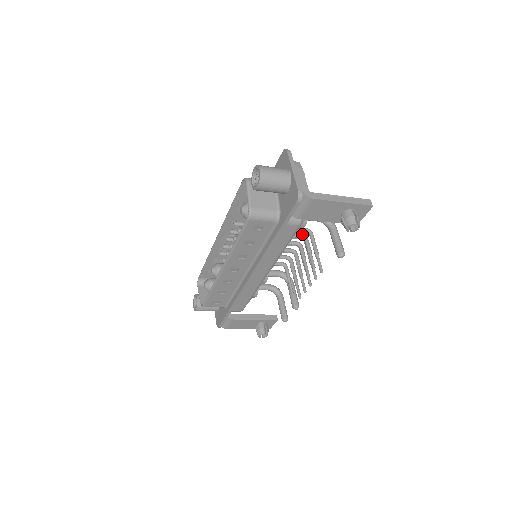
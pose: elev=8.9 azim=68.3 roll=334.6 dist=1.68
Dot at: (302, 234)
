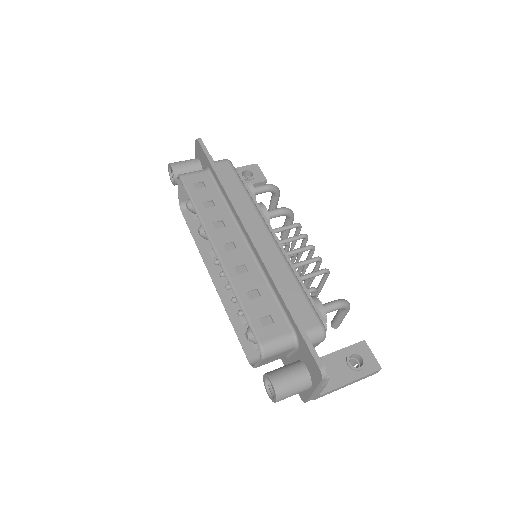
Dot at: (313, 292)
